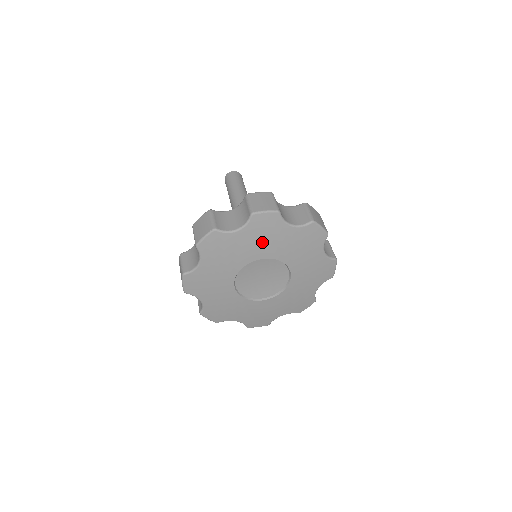
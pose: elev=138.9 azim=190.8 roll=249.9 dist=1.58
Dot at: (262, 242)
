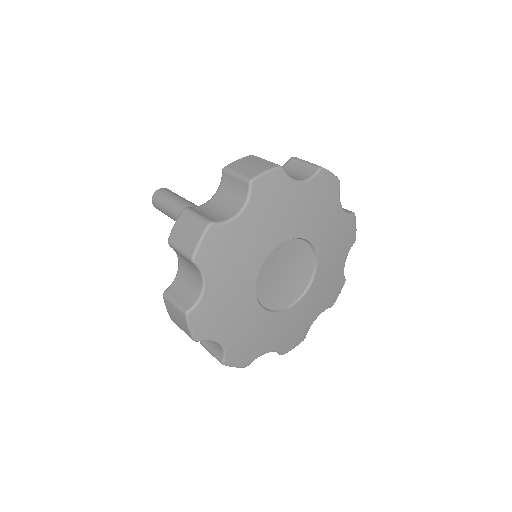
Dot at: (238, 262)
